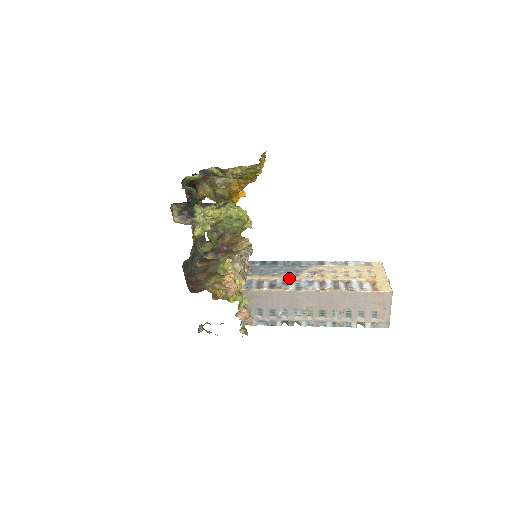
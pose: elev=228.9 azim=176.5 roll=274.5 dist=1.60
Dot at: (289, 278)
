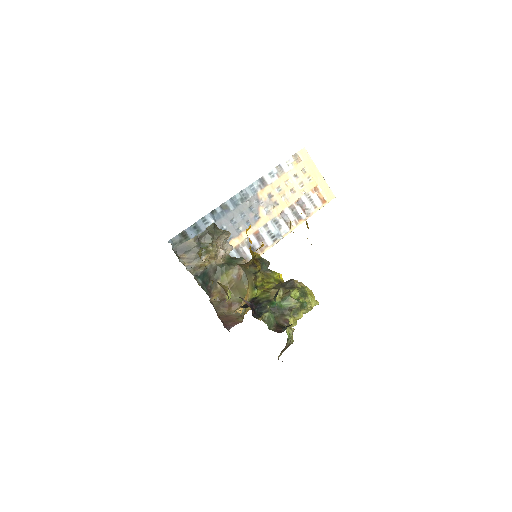
Dot at: (257, 228)
